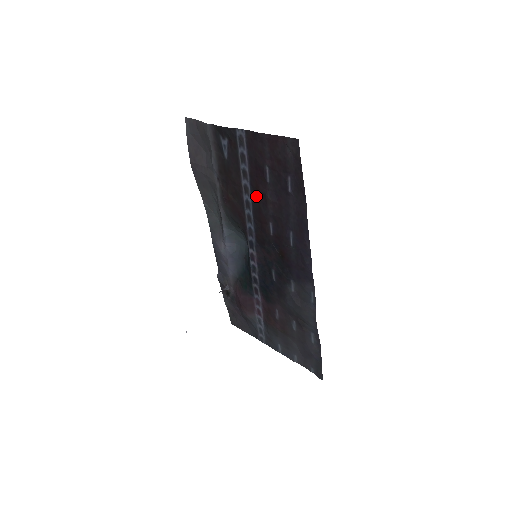
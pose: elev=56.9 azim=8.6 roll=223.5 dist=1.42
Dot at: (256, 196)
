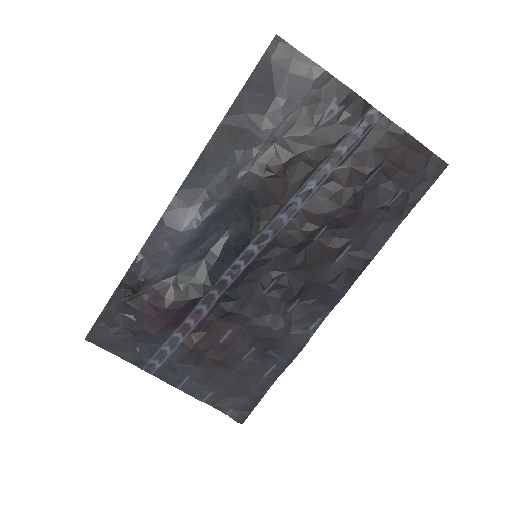
Dot at: (332, 189)
